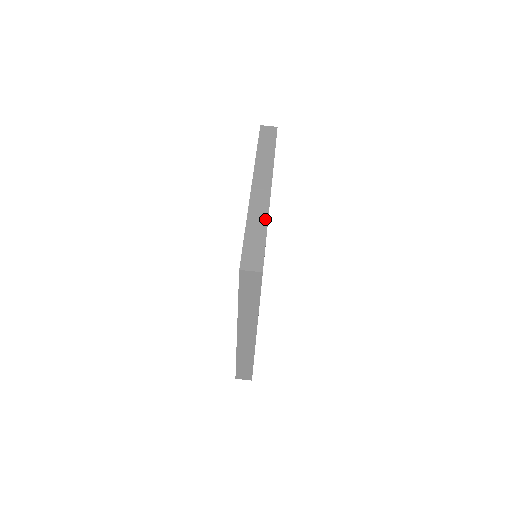
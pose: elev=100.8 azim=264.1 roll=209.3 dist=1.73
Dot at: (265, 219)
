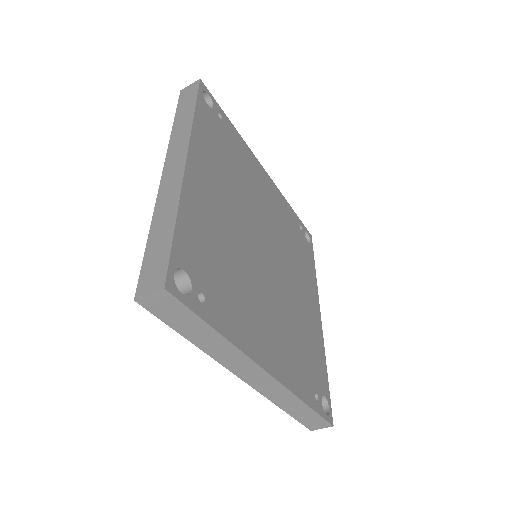
Dot at: (295, 400)
